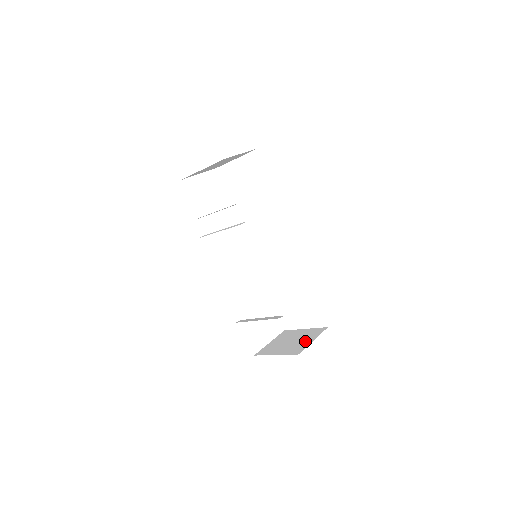
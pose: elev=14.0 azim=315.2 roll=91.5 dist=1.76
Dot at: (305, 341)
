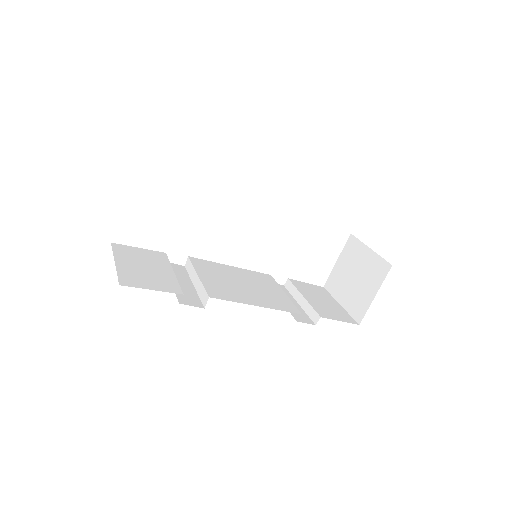
Dot at: (367, 291)
